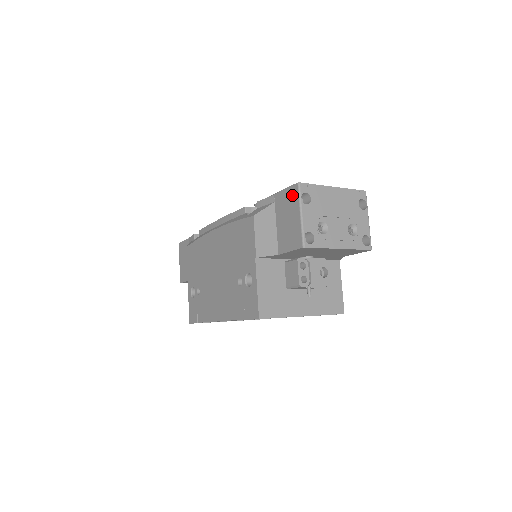
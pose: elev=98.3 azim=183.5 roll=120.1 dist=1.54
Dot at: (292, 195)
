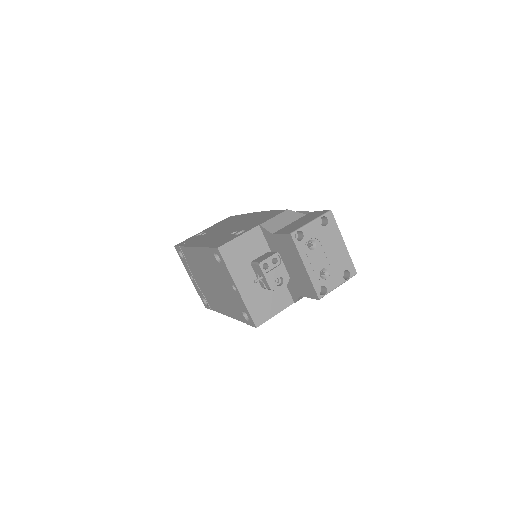
Dot at: (320, 213)
